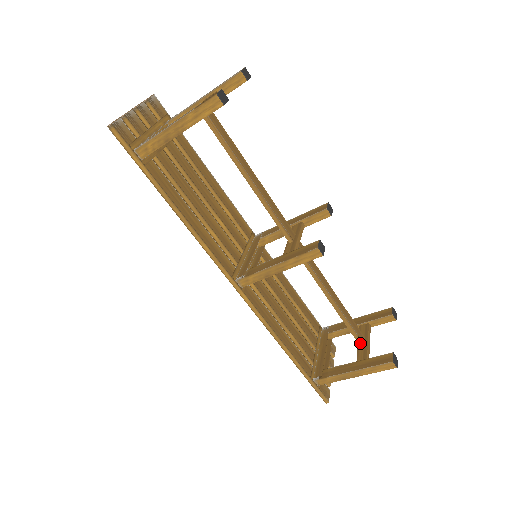
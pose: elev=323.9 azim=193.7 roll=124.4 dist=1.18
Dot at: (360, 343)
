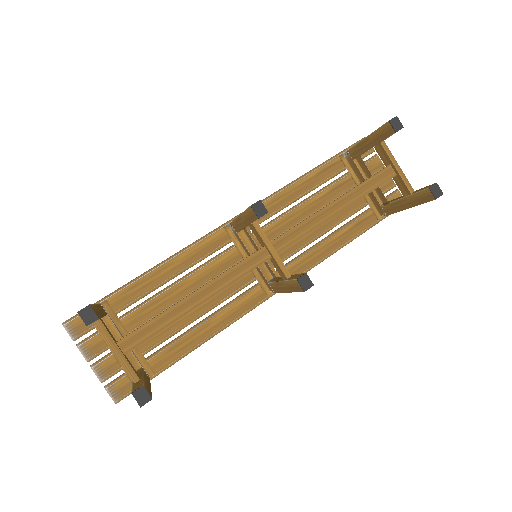
Dot at: (391, 178)
